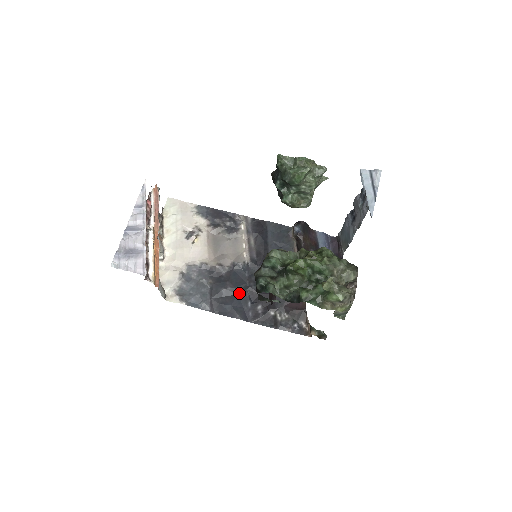
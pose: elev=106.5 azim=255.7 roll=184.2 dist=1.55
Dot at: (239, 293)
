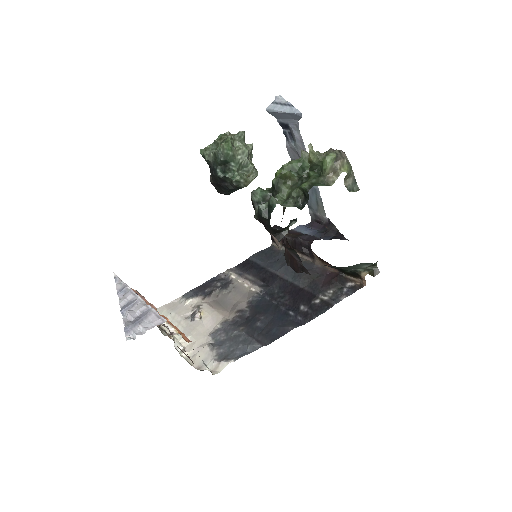
Dot at: (274, 314)
